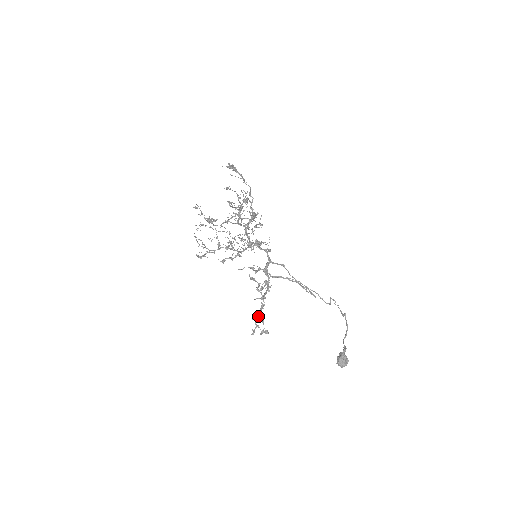
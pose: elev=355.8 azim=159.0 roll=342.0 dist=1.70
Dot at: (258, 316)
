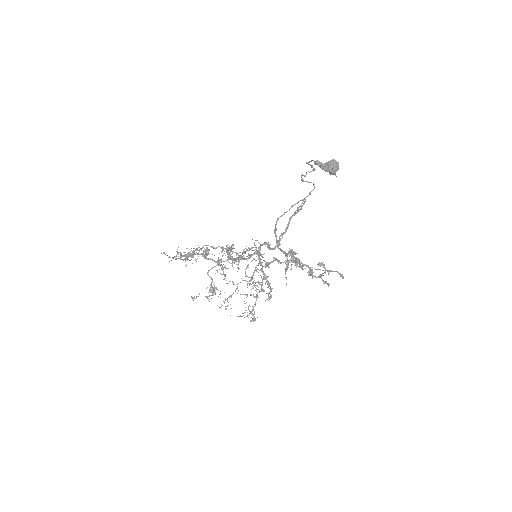
Dot at: (302, 269)
